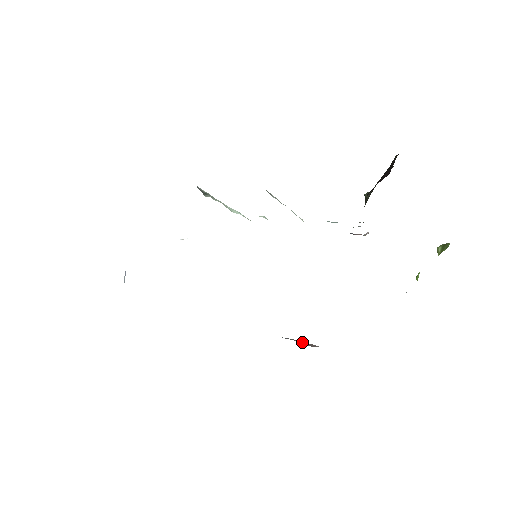
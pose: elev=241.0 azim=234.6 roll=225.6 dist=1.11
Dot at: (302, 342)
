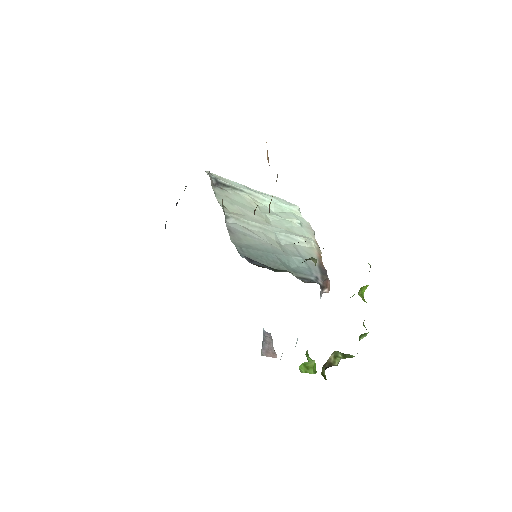
Dot at: (270, 346)
